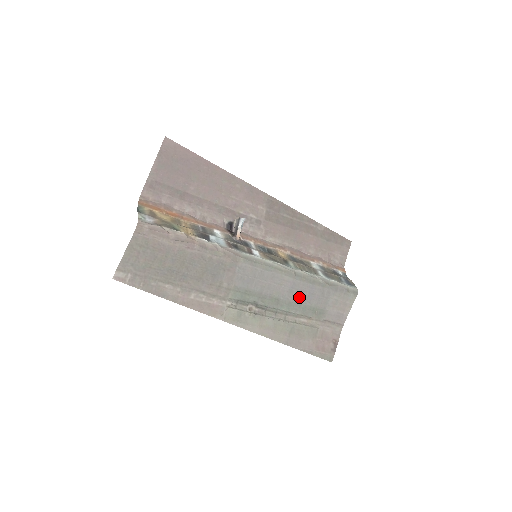
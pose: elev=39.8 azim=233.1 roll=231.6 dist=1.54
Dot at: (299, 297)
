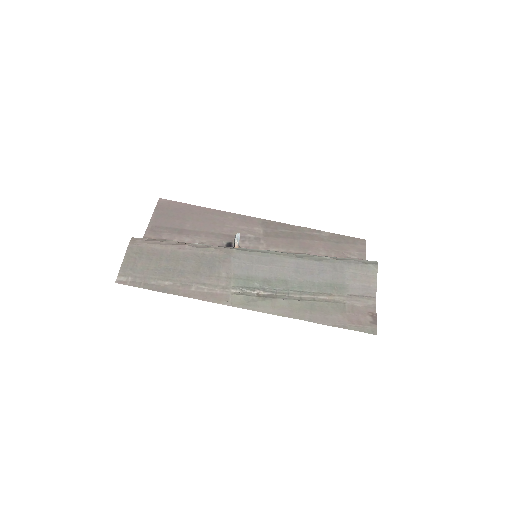
Dot at: (309, 276)
